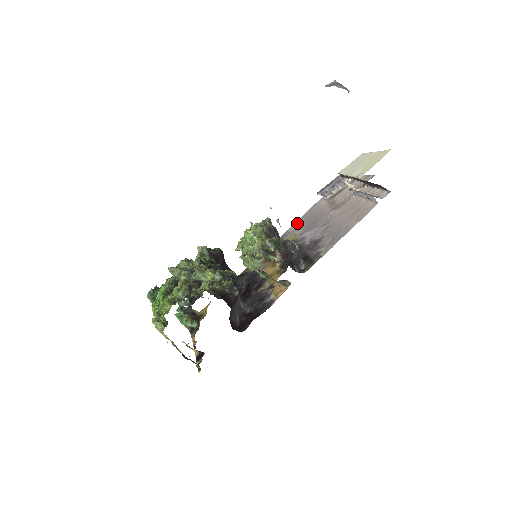
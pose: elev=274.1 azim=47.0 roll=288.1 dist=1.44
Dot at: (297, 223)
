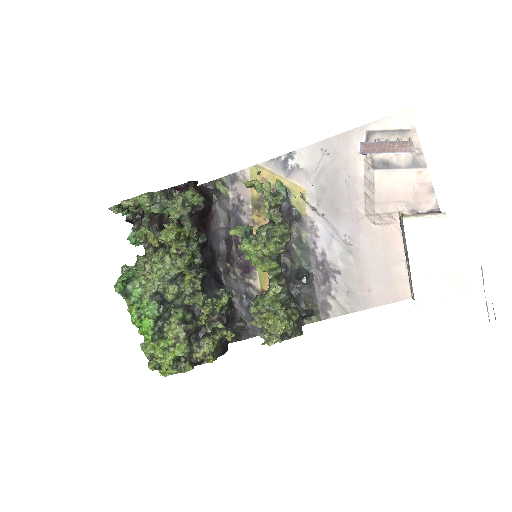
Dot at: (312, 157)
